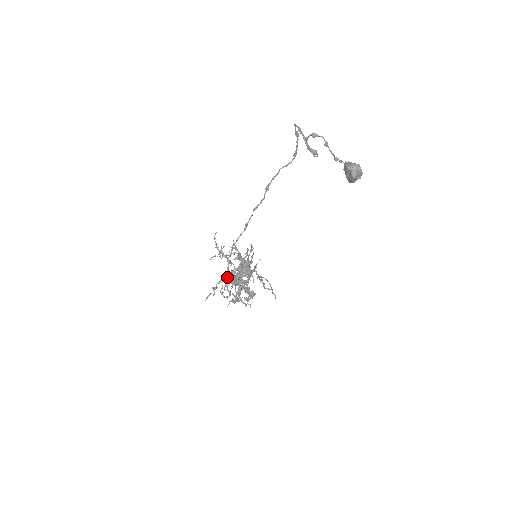
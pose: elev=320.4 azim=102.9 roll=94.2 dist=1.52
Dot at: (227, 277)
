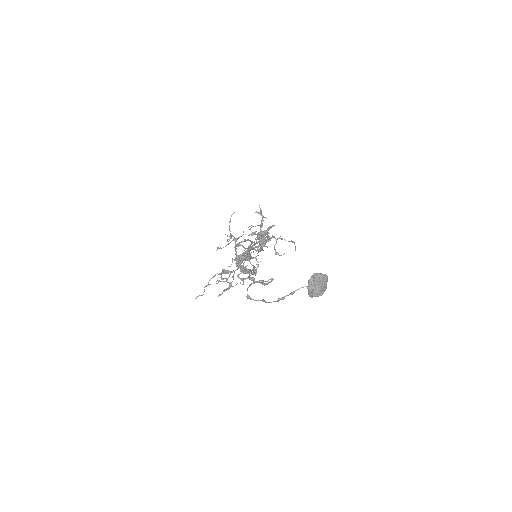
Dot at: (223, 273)
